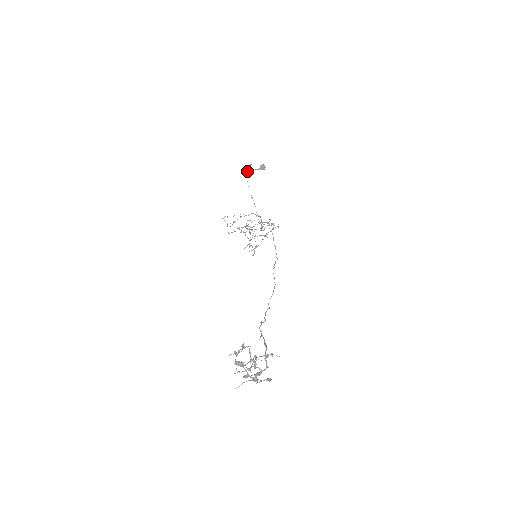
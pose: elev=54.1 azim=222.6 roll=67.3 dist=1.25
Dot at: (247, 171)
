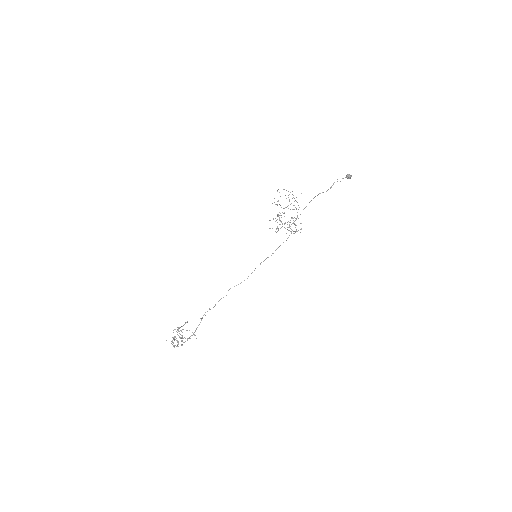
Dot at: (322, 192)
